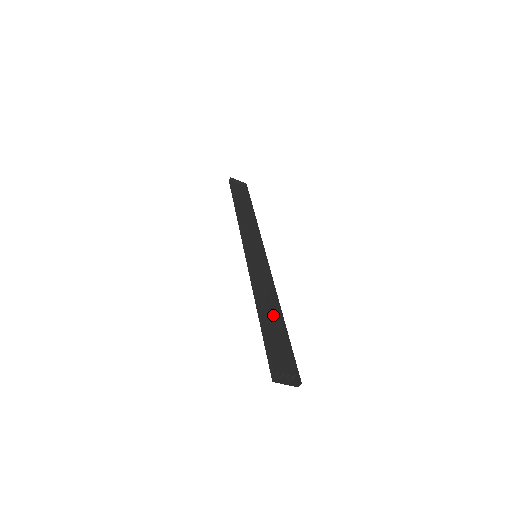
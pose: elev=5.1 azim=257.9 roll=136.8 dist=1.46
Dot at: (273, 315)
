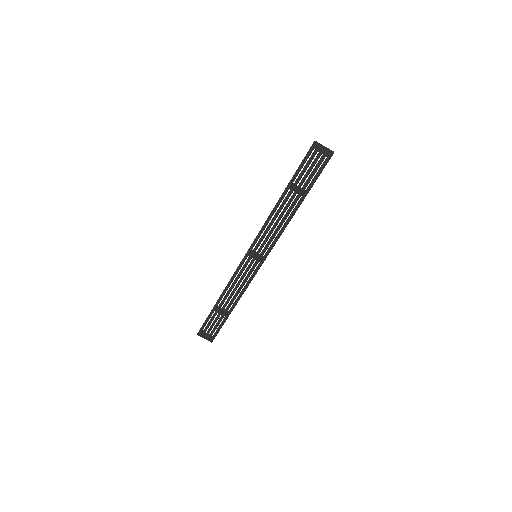
Dot at: (292, 200)
